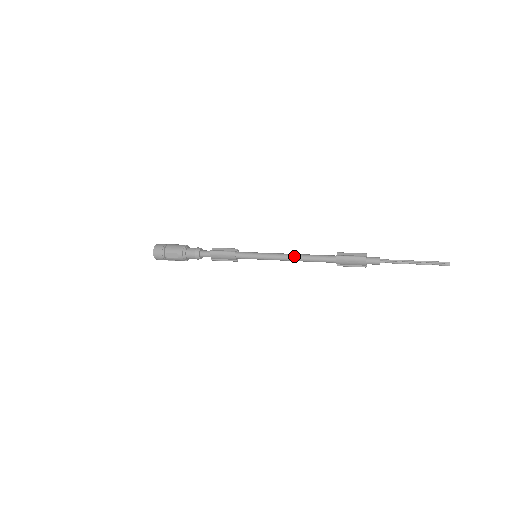
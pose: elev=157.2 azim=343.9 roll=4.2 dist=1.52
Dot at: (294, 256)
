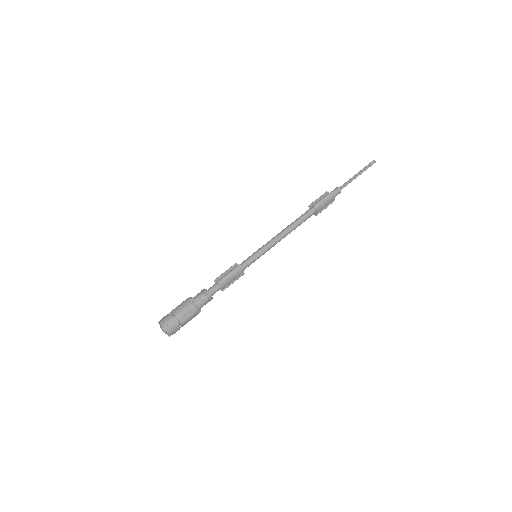
Dot at: (285, 231)
